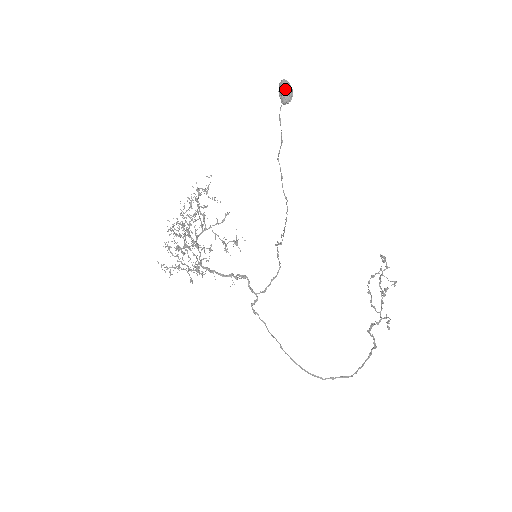
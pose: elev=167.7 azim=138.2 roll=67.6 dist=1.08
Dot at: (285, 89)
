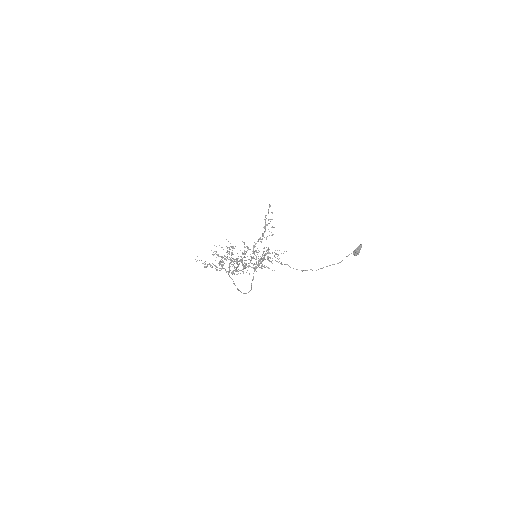
Dot at: occluded
